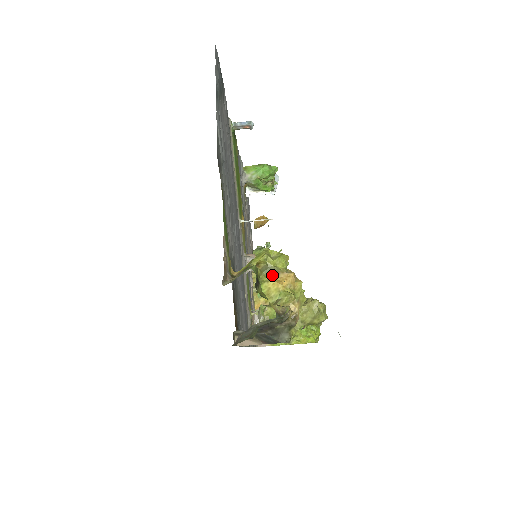
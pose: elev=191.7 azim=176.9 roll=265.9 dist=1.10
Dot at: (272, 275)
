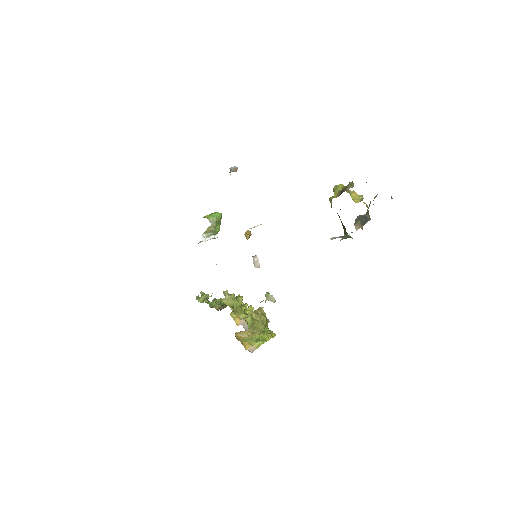
Dot at: (349, 193)
